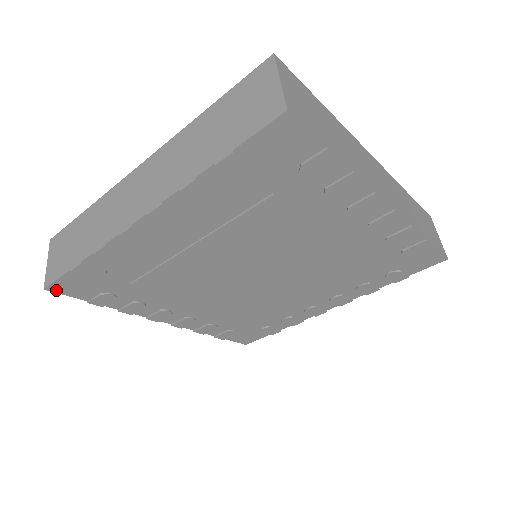
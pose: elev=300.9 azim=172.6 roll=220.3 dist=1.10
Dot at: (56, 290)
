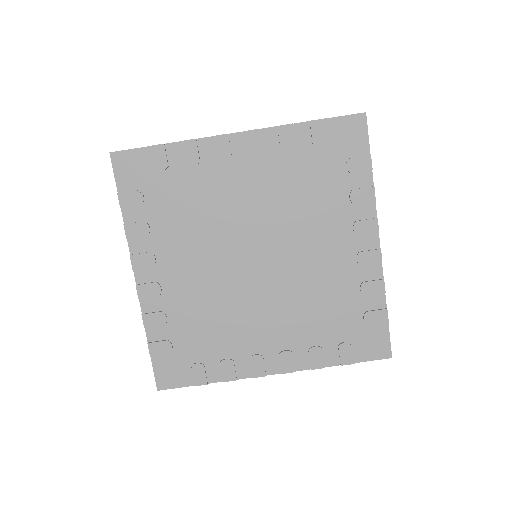
Dot at: (165, 386)
